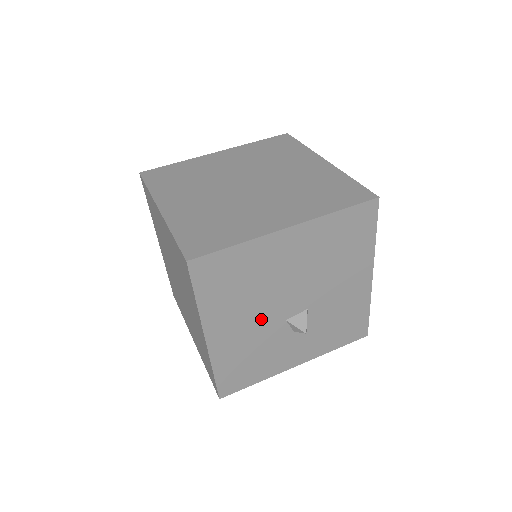
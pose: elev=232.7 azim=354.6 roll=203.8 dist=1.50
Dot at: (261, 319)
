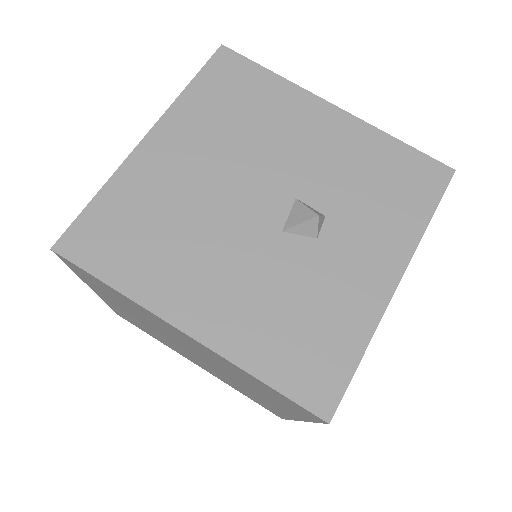
Dot at: (240, 254)
